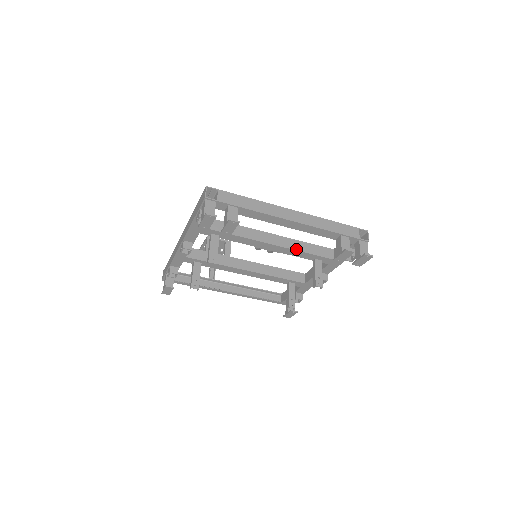
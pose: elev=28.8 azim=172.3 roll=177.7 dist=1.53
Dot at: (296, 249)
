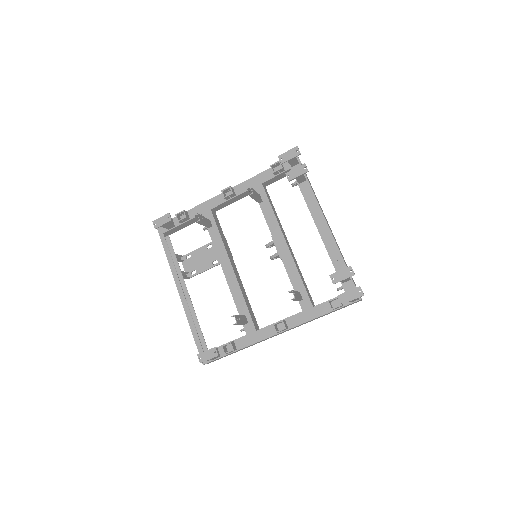
Dot at: (297, 266)
